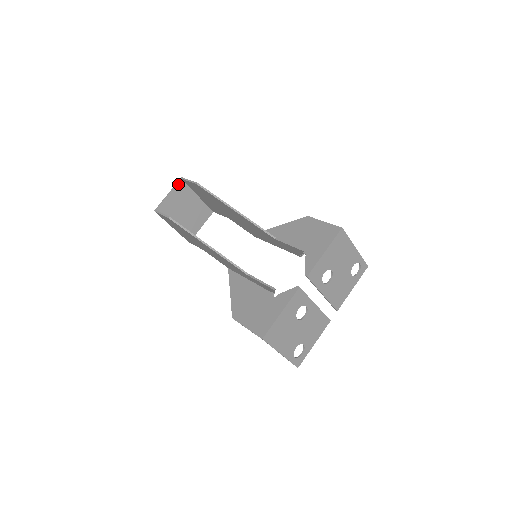
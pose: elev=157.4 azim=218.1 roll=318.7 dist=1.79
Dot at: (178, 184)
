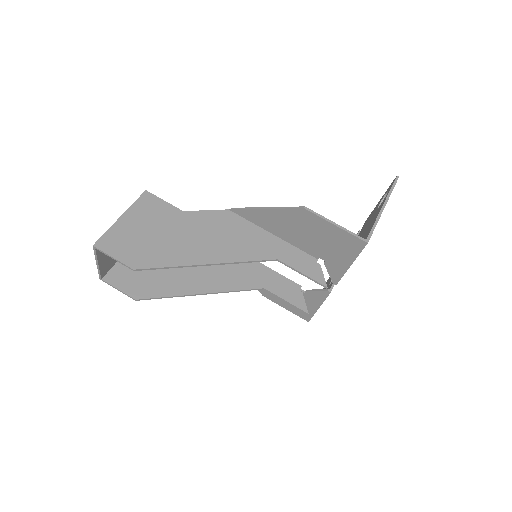
Dot at: (97, 252)
